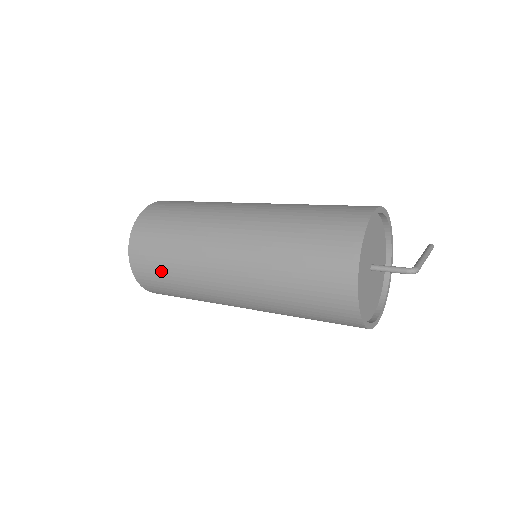
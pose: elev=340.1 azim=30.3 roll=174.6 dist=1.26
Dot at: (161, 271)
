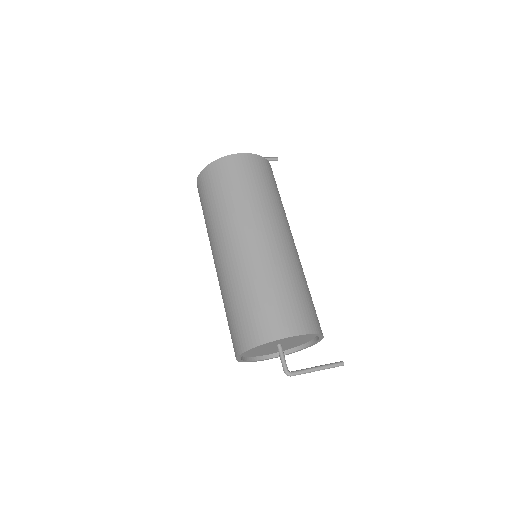
Dot at: (203, 208)
